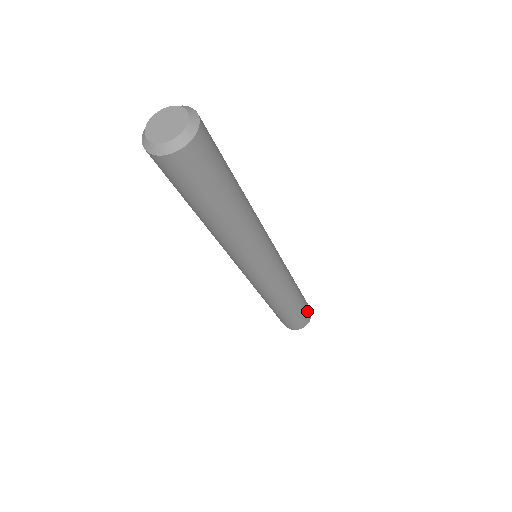
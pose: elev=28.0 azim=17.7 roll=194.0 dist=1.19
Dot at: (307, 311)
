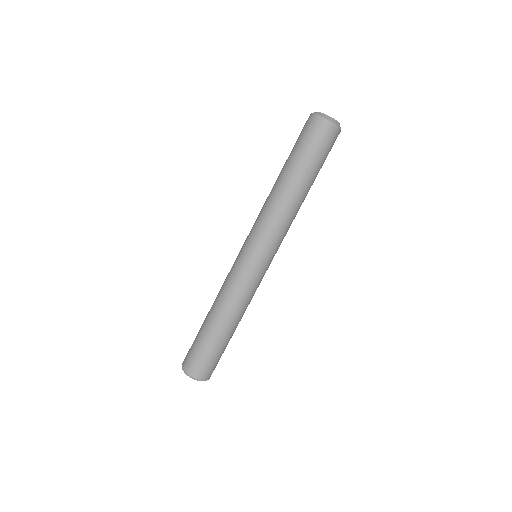
Dot at: occluded
